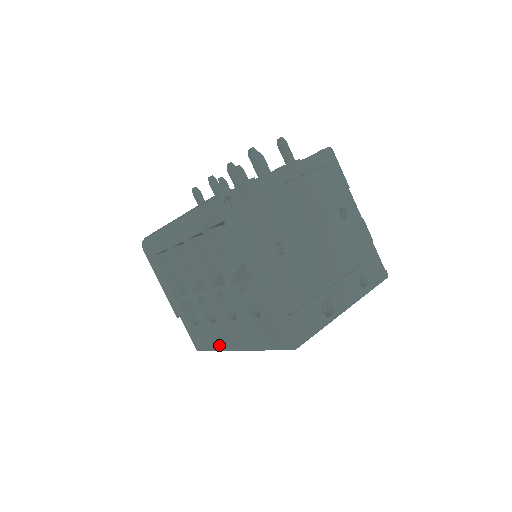
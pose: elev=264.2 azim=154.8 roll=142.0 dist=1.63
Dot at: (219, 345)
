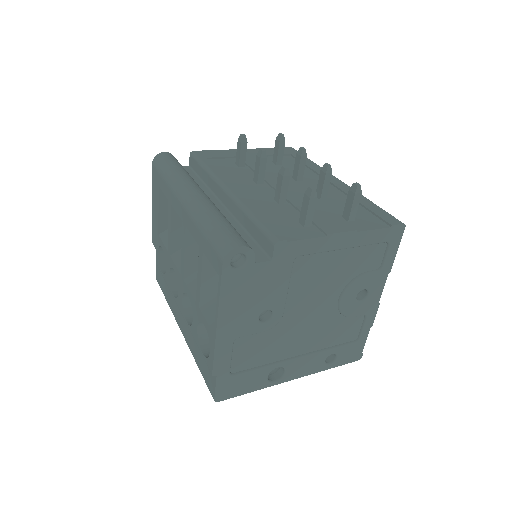
Dot at: (171, 306)
